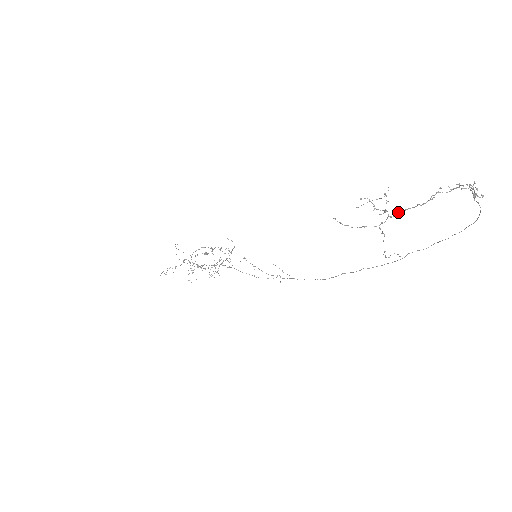
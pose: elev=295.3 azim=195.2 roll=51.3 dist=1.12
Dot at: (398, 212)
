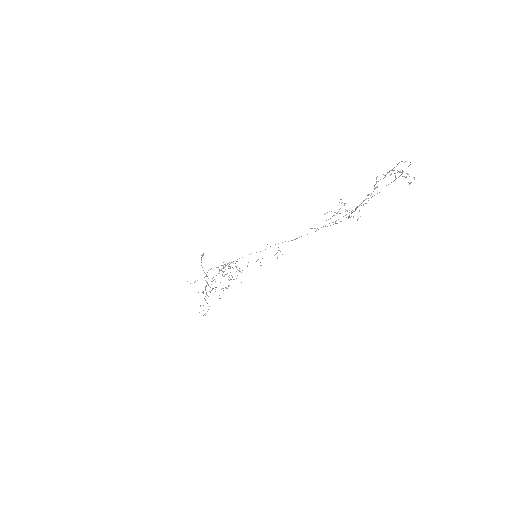
Dot at: occluded
